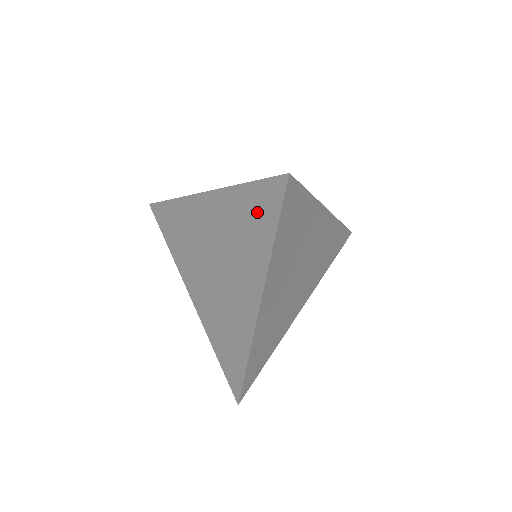
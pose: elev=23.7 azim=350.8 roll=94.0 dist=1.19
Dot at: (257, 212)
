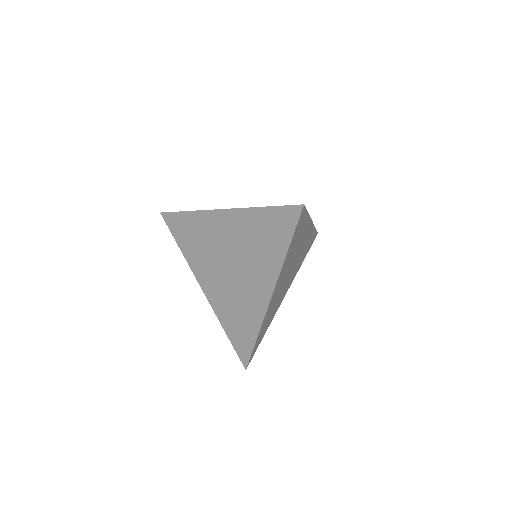
Dot at: (274, 229)
